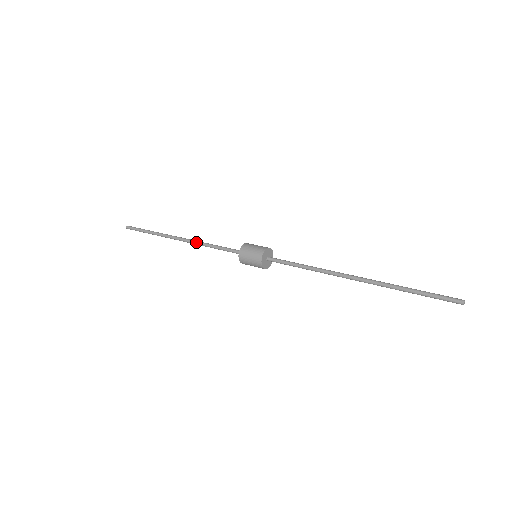
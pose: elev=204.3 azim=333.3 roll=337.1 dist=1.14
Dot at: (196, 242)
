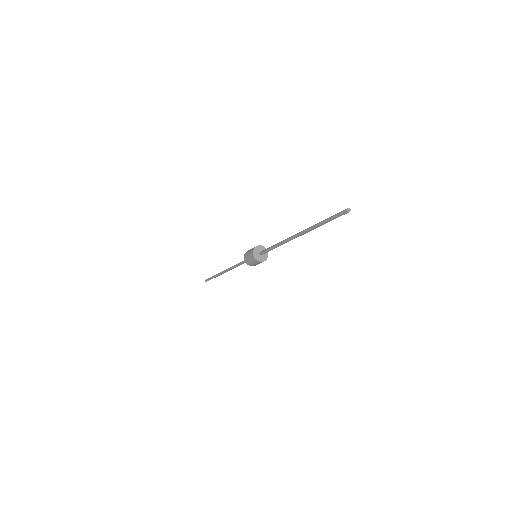
Dot at: (231, 267)
